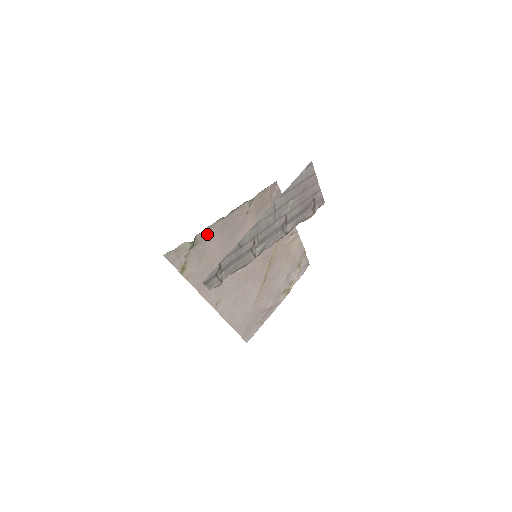
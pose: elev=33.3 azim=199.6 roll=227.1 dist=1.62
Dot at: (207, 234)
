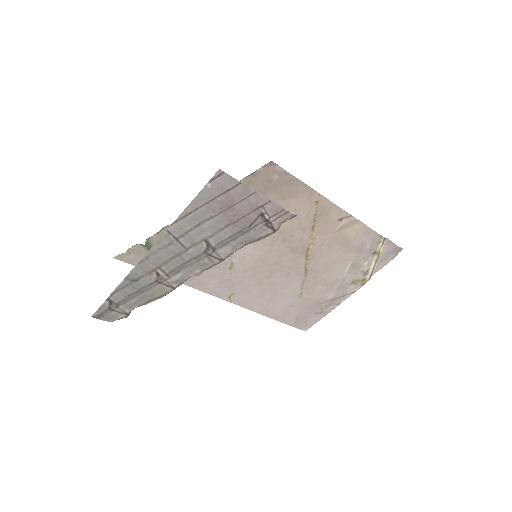
Dot at: occluded
